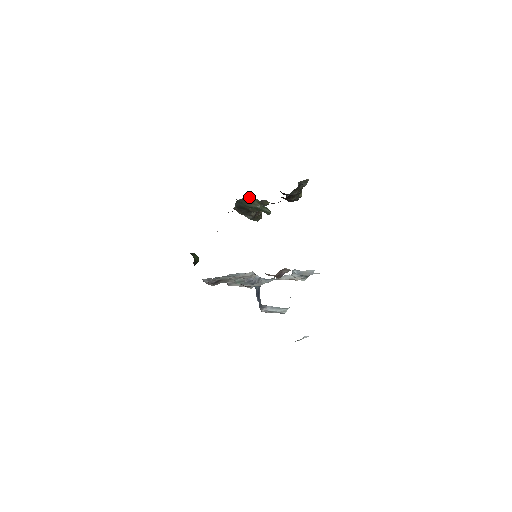
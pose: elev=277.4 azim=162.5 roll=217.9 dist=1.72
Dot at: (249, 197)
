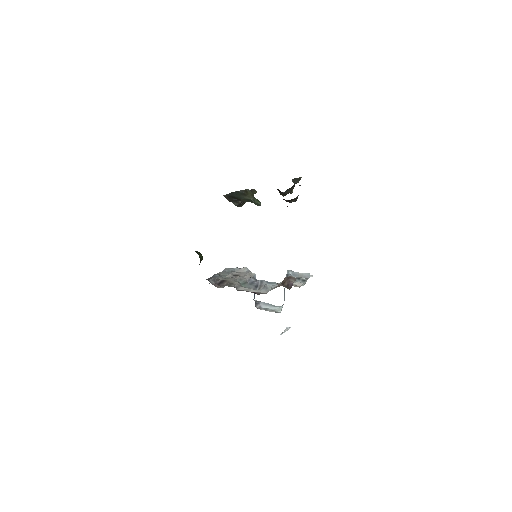
Dot at: occluded
